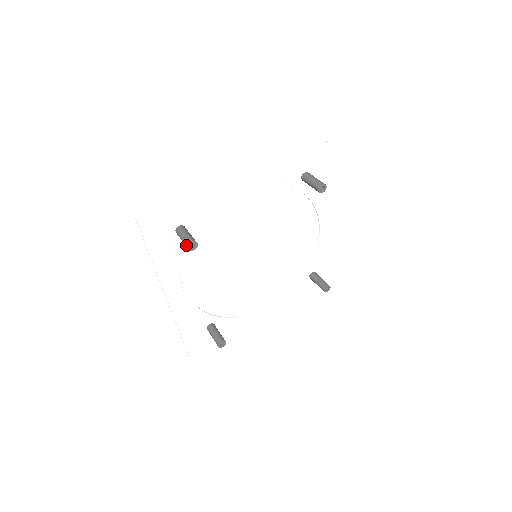
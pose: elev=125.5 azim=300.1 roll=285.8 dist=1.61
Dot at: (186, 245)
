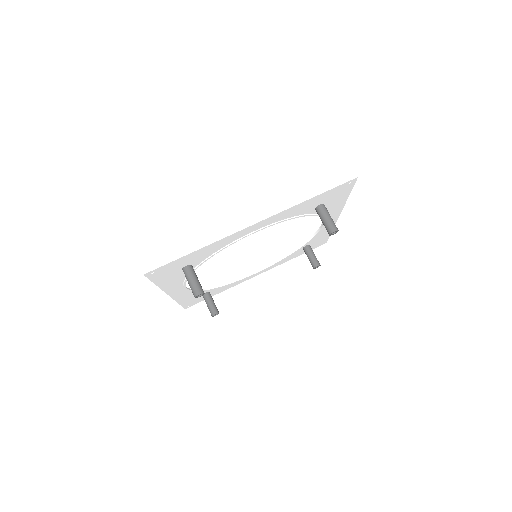
Dot at: occluded
